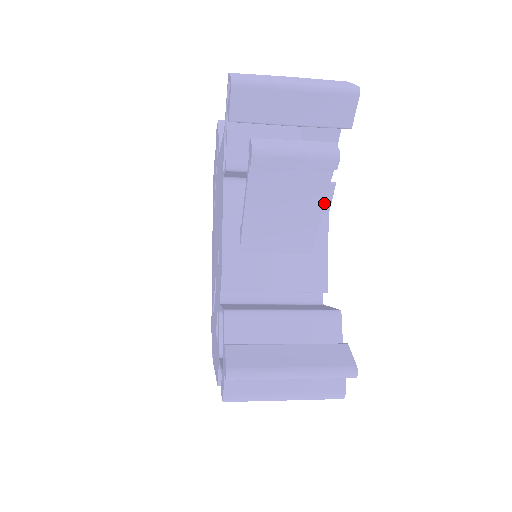
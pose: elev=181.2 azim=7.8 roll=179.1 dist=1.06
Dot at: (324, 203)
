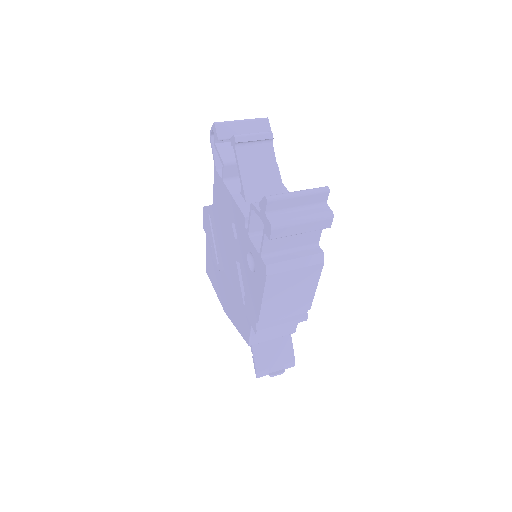
Dot at: (276, 162)
